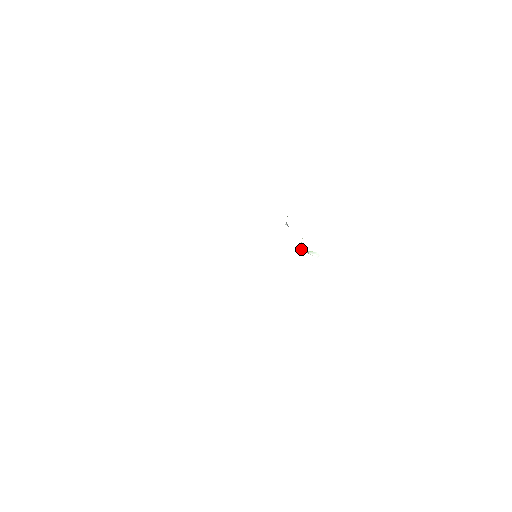
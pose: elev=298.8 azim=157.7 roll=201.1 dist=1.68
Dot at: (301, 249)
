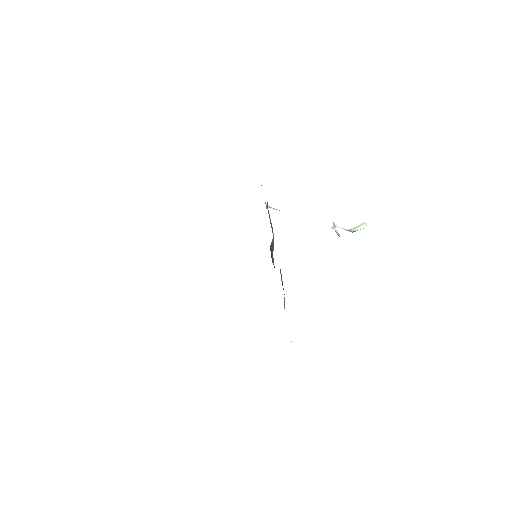
Dot at: (336, 231)
